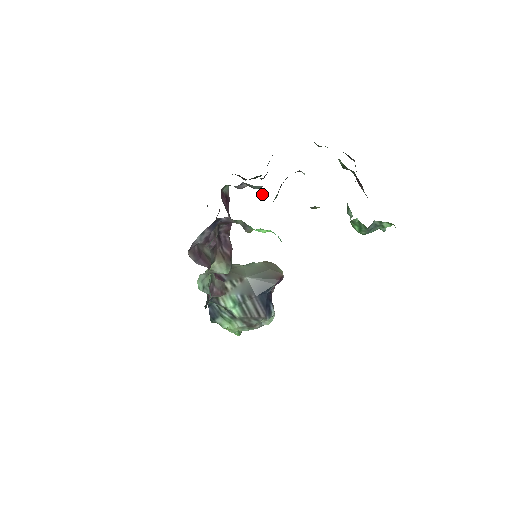
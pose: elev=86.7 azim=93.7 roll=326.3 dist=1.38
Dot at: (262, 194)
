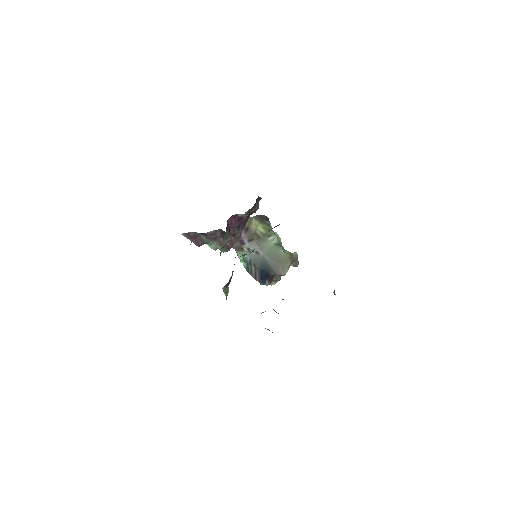
Dot at: occluded
